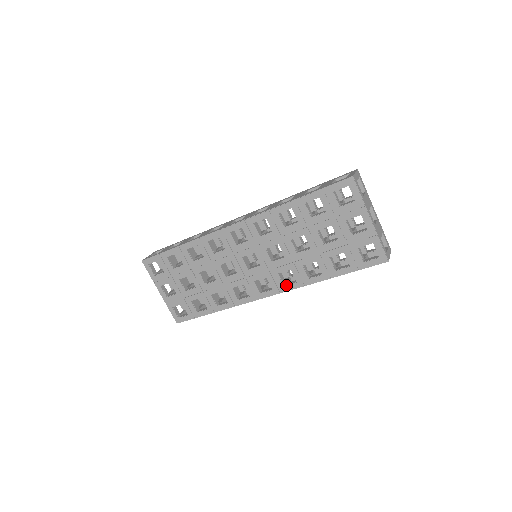
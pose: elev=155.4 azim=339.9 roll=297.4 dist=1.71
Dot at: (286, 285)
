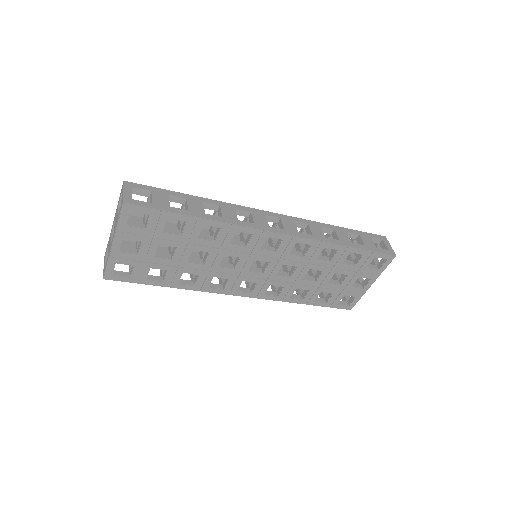
Dot at: (267, 295)
